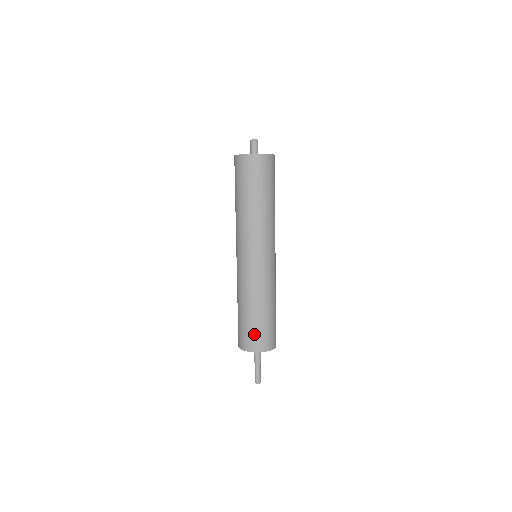
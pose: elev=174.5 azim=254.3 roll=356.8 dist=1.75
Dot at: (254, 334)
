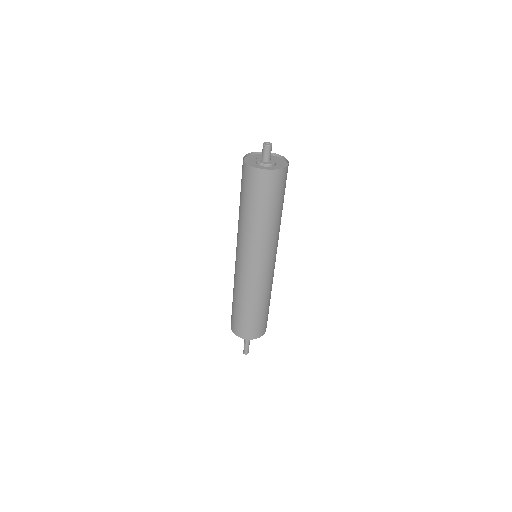
Dot at: (237, 322)
